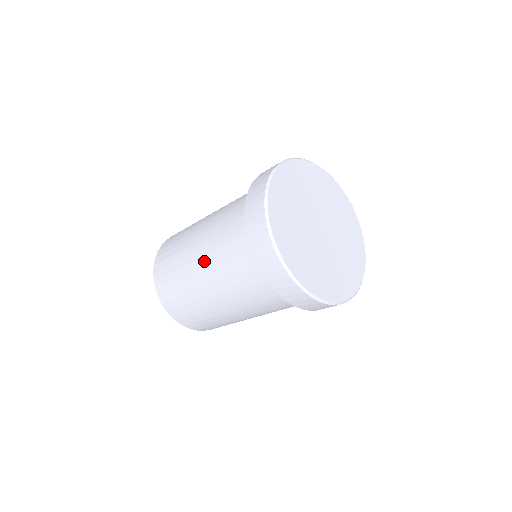
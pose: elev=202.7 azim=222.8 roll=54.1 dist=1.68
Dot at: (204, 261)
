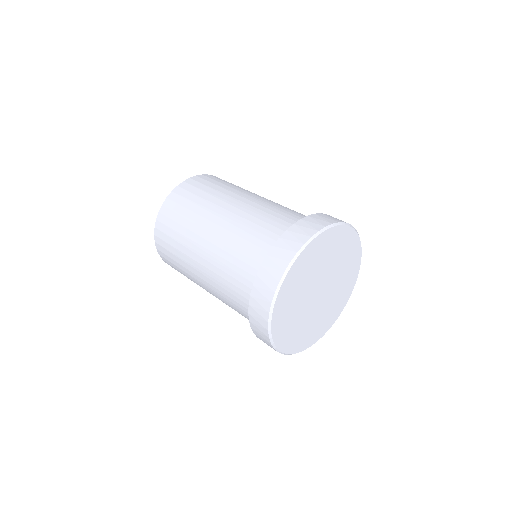
Dot at: (214, 237)
